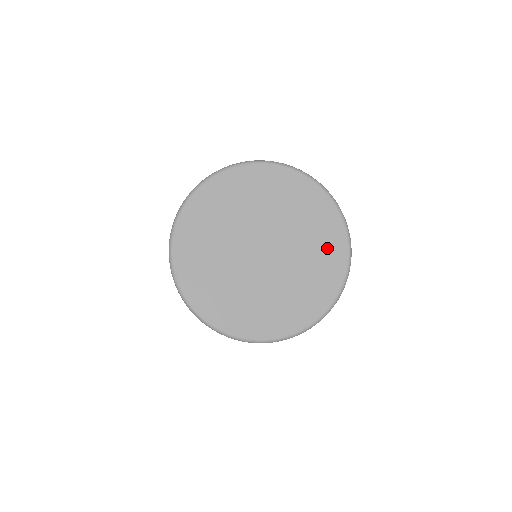
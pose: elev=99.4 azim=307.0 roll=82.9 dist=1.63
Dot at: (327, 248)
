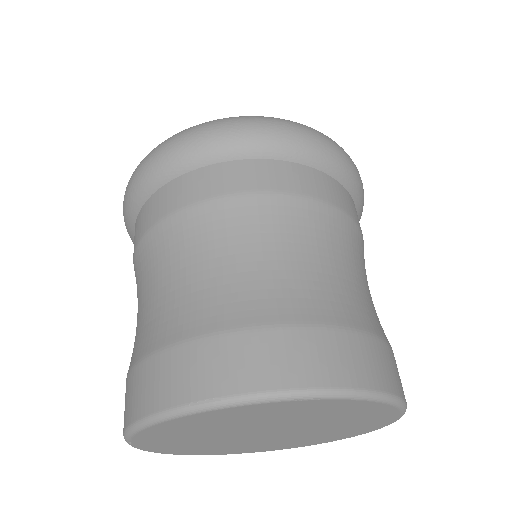
Dot at: (345, 433)
